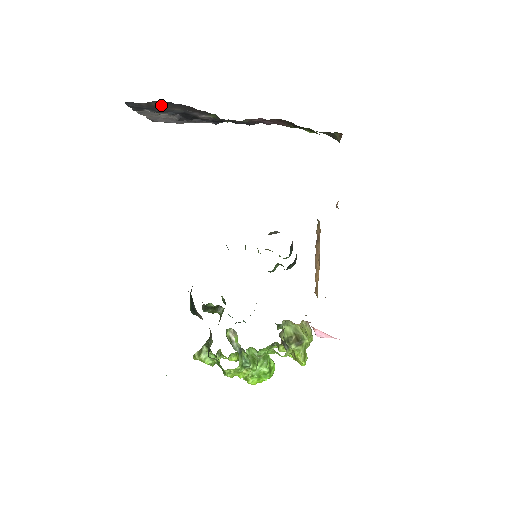
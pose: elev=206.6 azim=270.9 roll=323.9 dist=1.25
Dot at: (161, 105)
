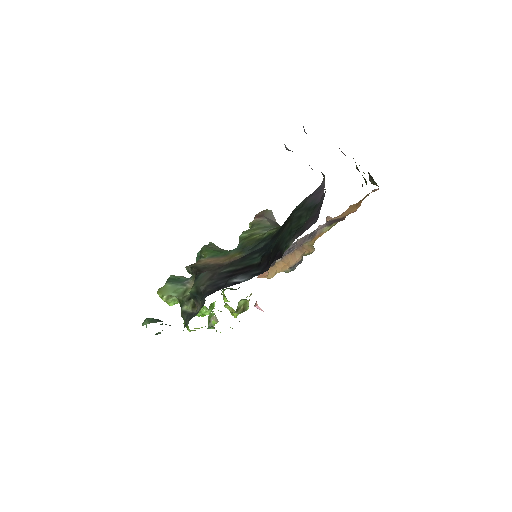
Dot at: occluded
